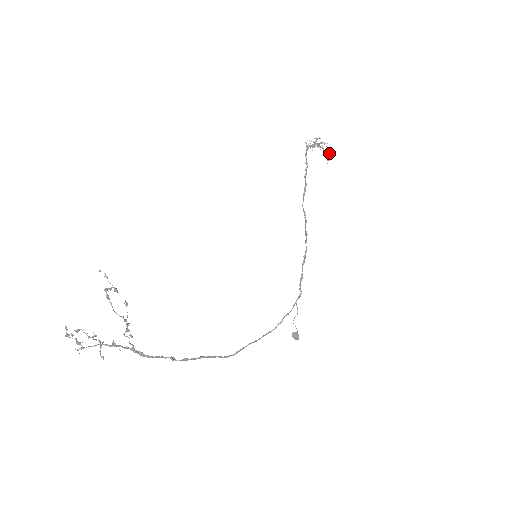
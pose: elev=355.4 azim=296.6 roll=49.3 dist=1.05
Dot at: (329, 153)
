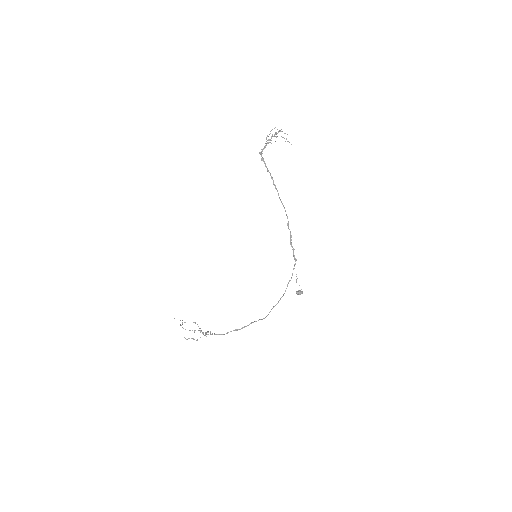
Dot at: occluded
